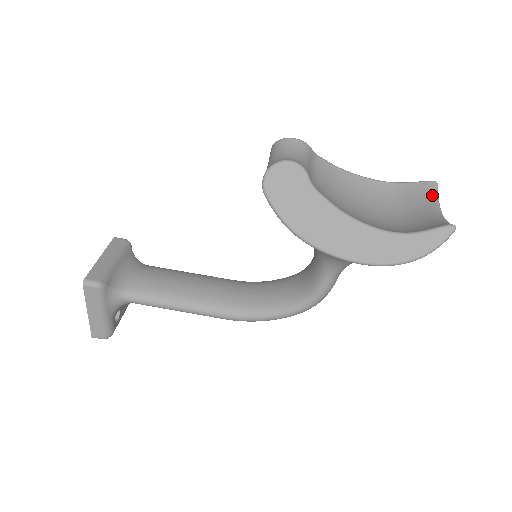
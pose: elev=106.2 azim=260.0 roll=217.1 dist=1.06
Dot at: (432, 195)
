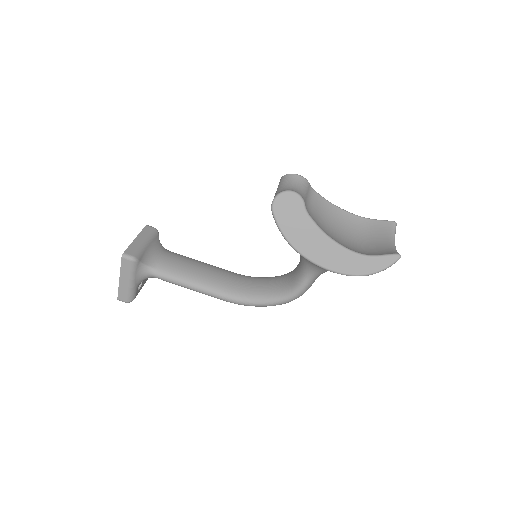
Dot at: (391, 231)
